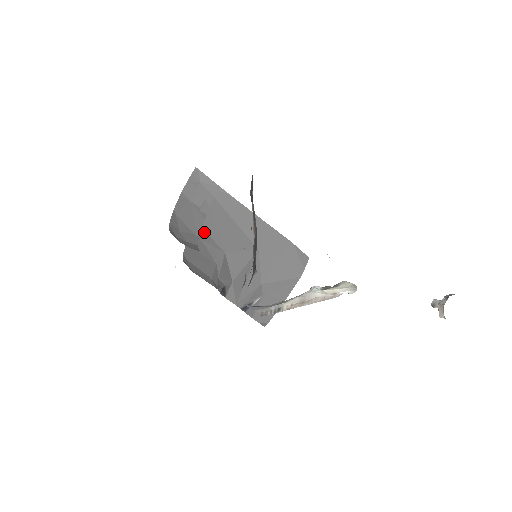
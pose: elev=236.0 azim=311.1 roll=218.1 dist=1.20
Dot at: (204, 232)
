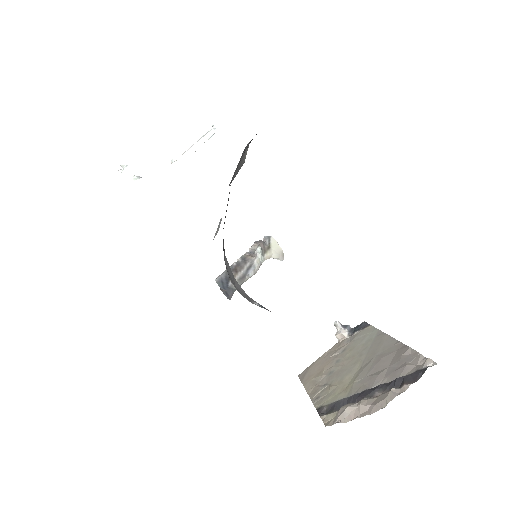
Dot at: occluded
